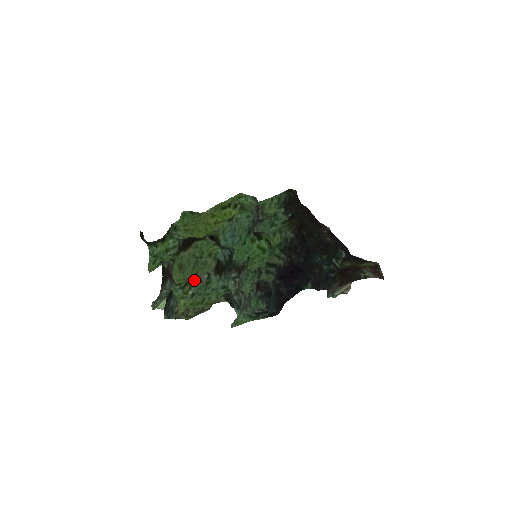
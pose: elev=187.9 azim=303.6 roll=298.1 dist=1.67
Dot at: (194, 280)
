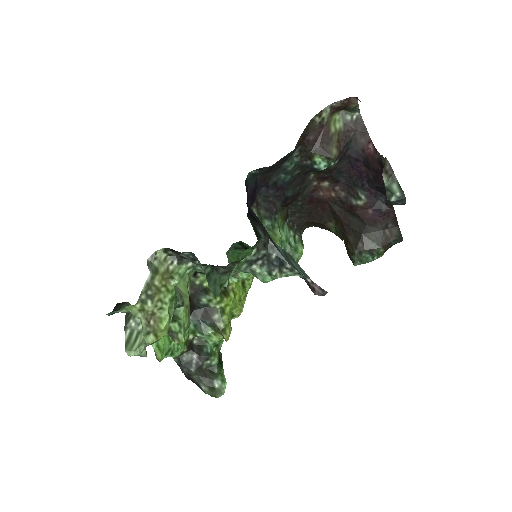
Dot at: (179, 308)
